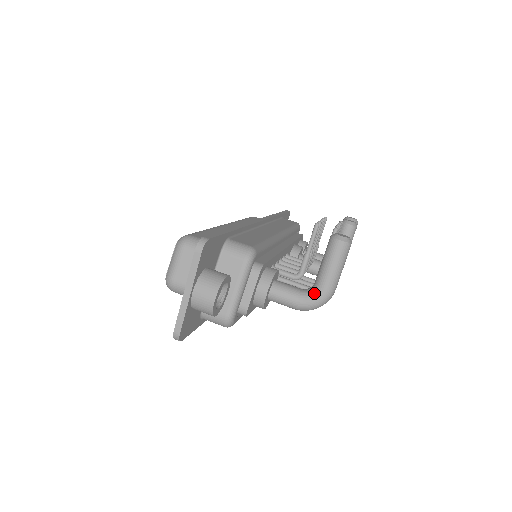
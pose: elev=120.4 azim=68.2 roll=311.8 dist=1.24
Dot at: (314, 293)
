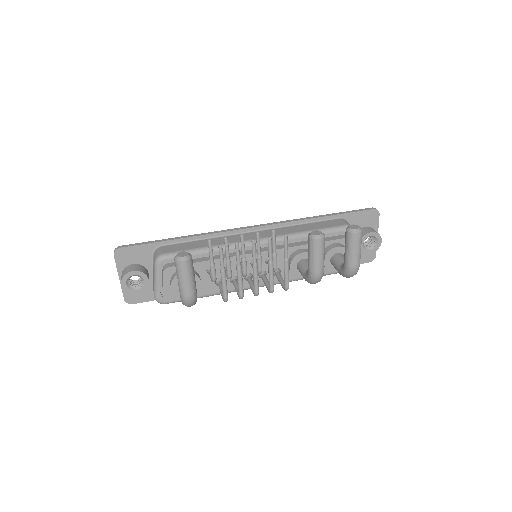
Dot at: occluded
